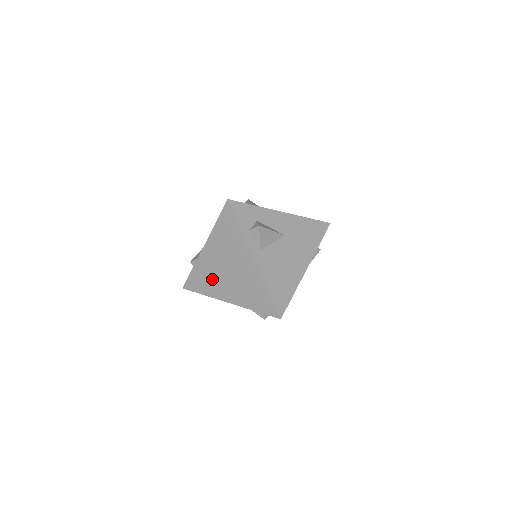
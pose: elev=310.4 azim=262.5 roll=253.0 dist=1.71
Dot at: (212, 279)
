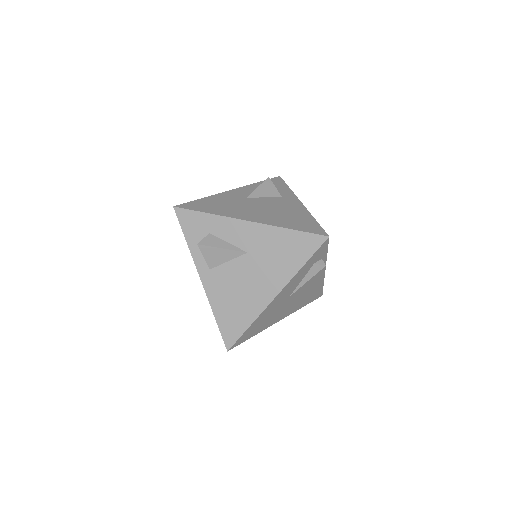
Dot at: occluded
